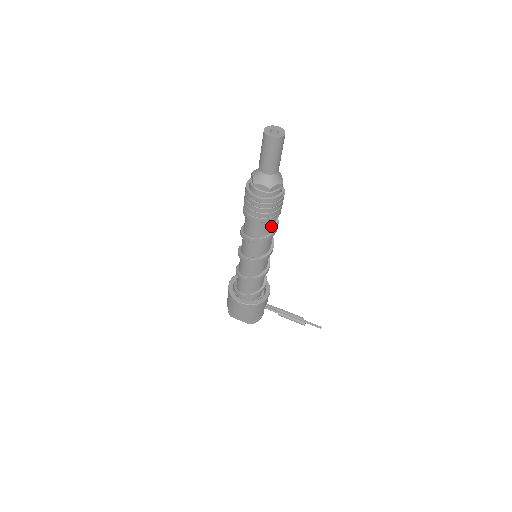
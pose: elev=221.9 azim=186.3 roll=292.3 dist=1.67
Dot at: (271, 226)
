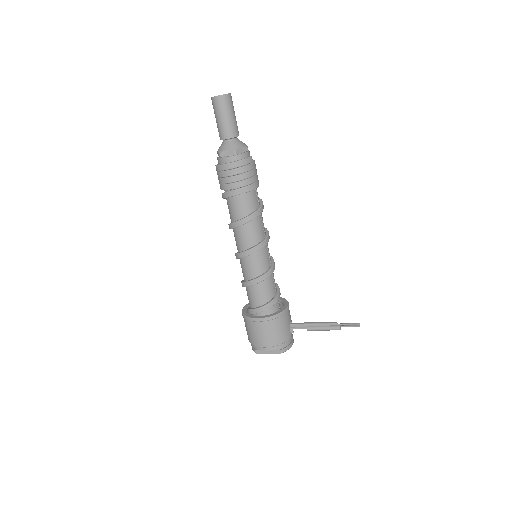
Dot at: (254, 202)
